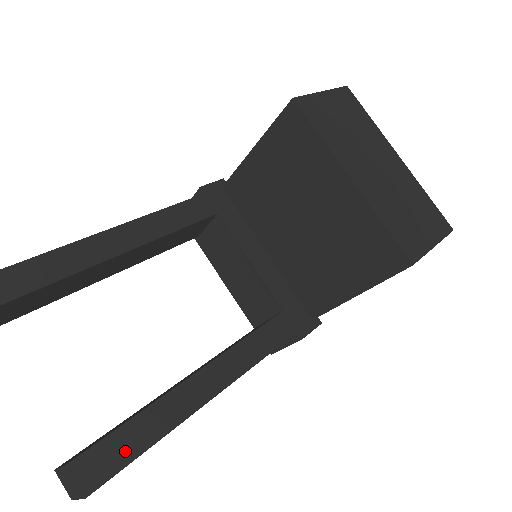
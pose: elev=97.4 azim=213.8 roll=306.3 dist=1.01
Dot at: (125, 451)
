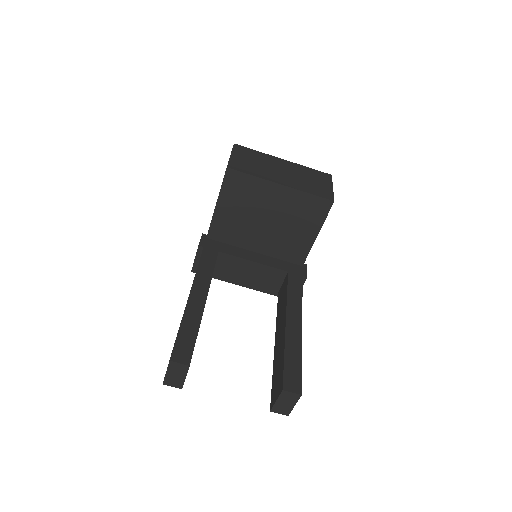
Dot at: (295, 370)
